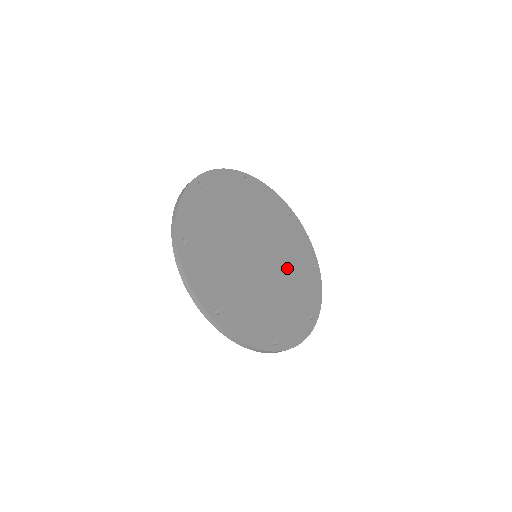
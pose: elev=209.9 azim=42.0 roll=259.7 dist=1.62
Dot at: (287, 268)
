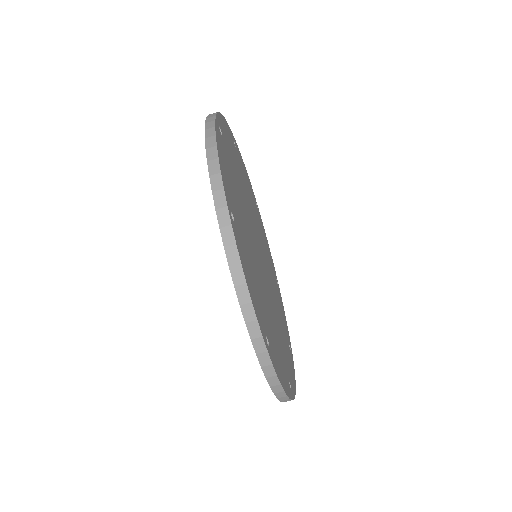
Dot at: (271, 311)
